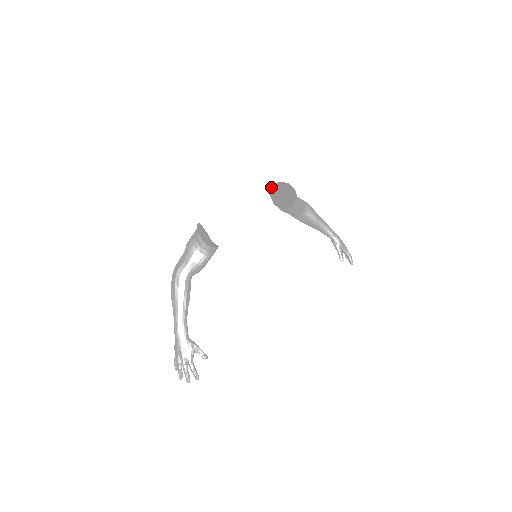
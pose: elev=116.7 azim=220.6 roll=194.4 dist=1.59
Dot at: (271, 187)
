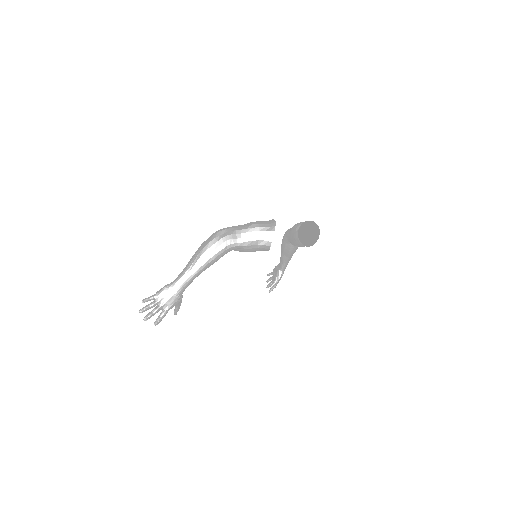
Dot at: occluded
